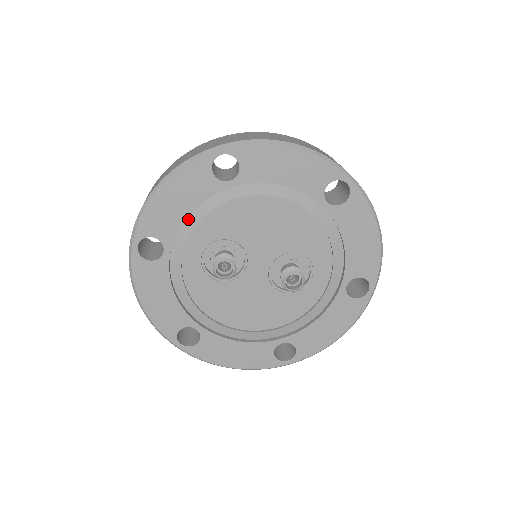
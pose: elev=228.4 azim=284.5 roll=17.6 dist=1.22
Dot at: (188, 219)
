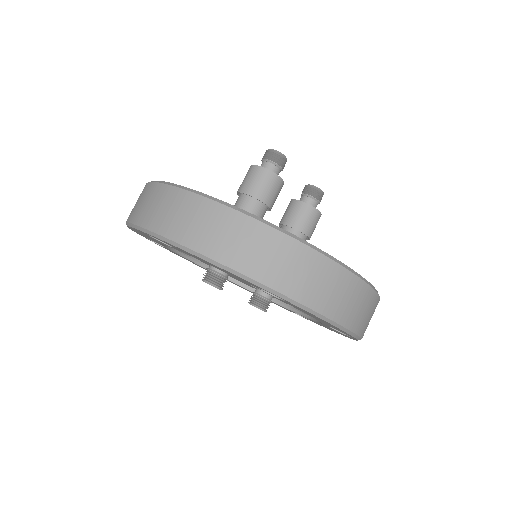
Dot at: occluded
